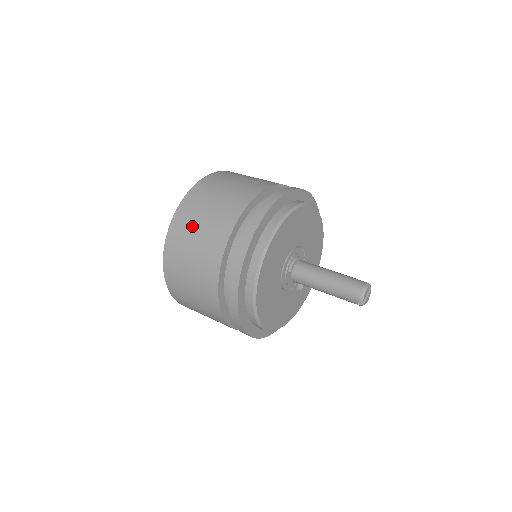
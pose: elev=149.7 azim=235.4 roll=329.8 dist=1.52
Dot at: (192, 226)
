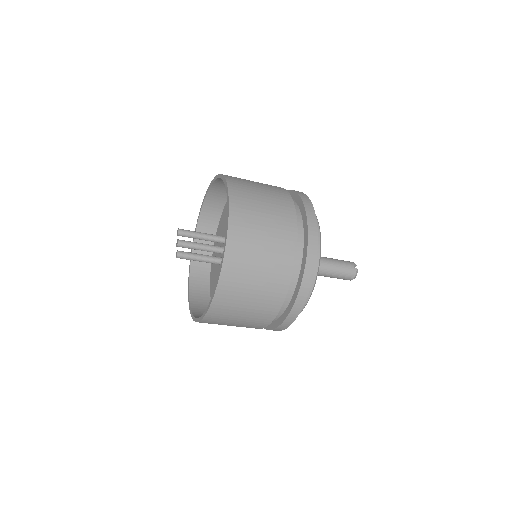
Dot at: occluded
